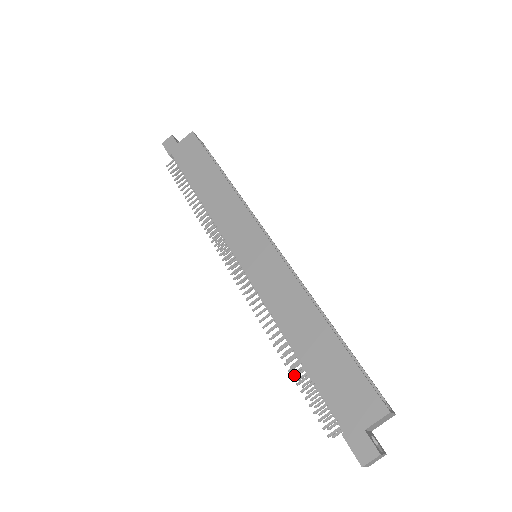
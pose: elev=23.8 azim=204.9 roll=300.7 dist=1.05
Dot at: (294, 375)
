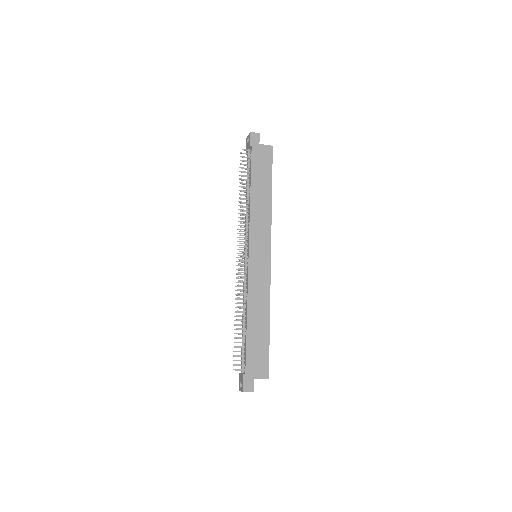
Dot at: (238, 333)
